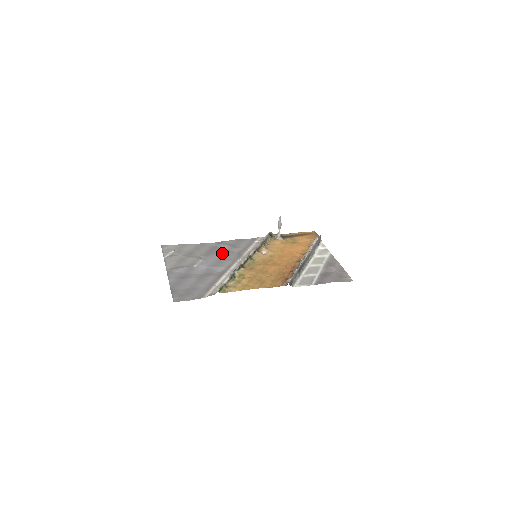
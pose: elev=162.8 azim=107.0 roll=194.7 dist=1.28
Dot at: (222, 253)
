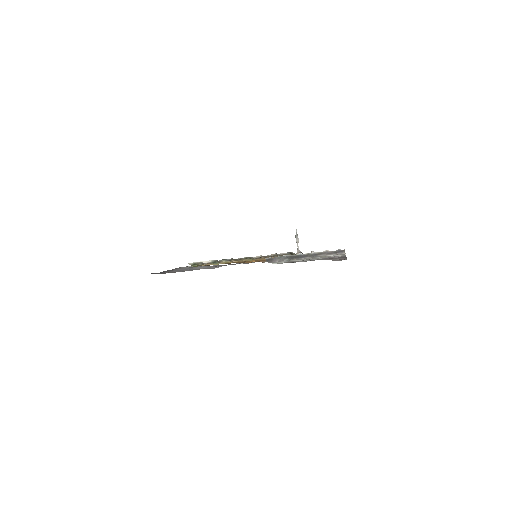
Dot at: occluded
